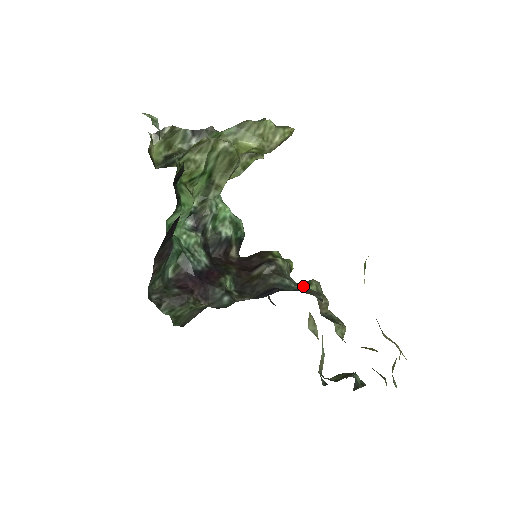
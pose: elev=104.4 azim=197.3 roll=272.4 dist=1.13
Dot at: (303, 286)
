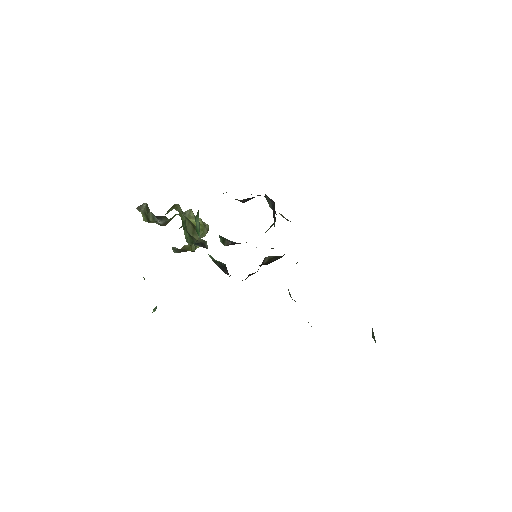
Dot at: occluded
